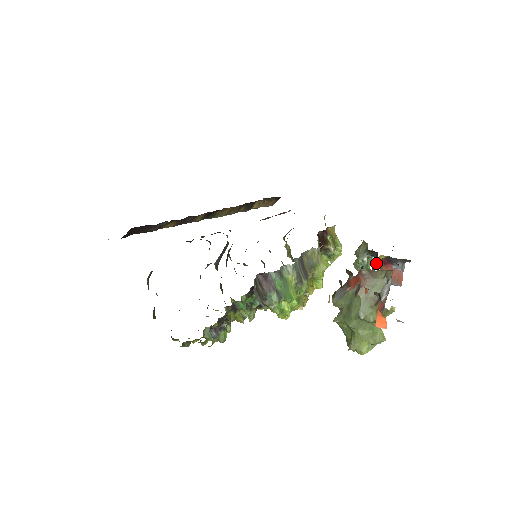
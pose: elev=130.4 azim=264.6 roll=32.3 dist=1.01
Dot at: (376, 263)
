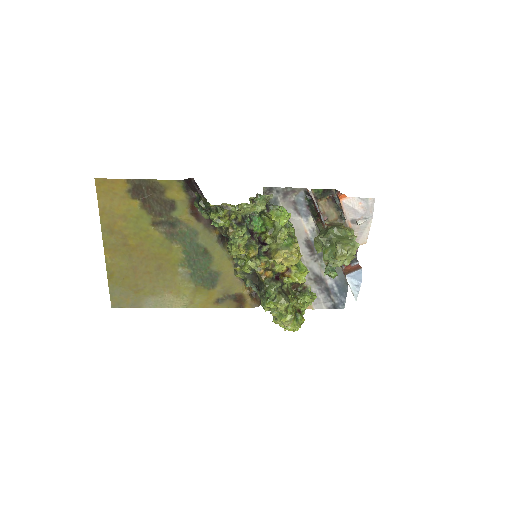
Dot at: occluded
